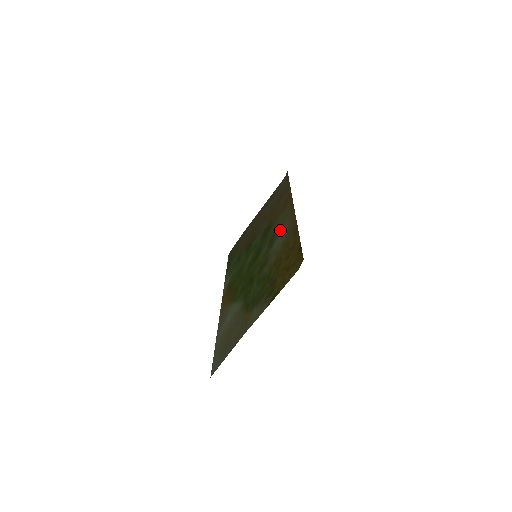
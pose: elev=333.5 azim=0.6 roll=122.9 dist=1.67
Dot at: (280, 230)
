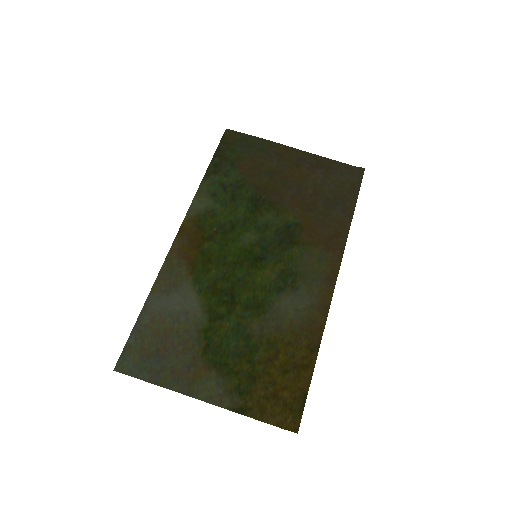
Dot at: (302, 286)
